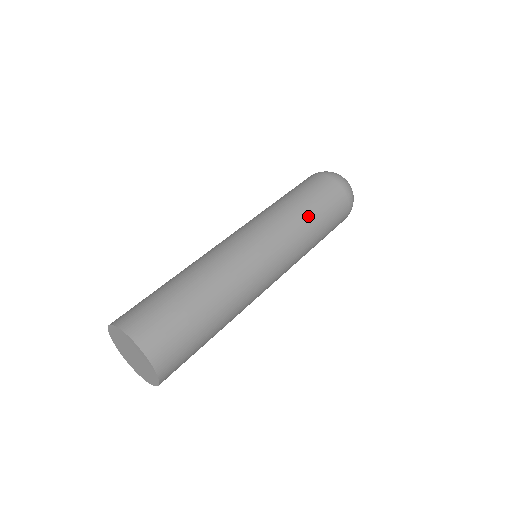
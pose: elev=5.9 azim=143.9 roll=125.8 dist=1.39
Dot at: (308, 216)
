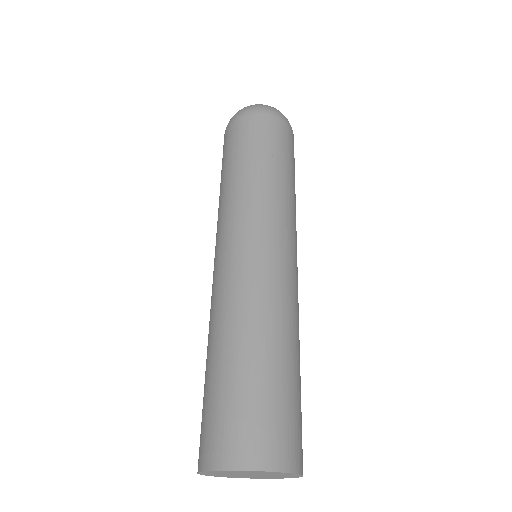
Dot at: (243, 173)
